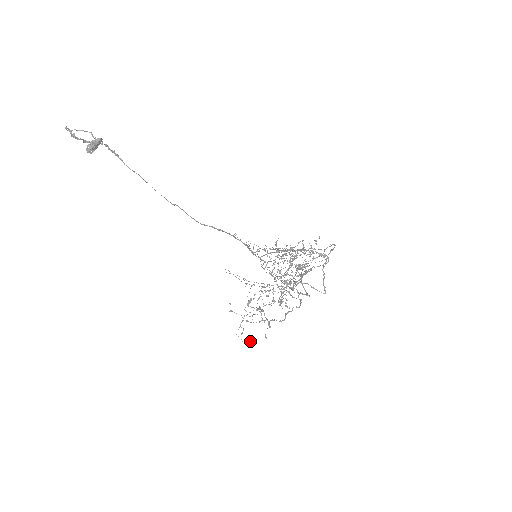
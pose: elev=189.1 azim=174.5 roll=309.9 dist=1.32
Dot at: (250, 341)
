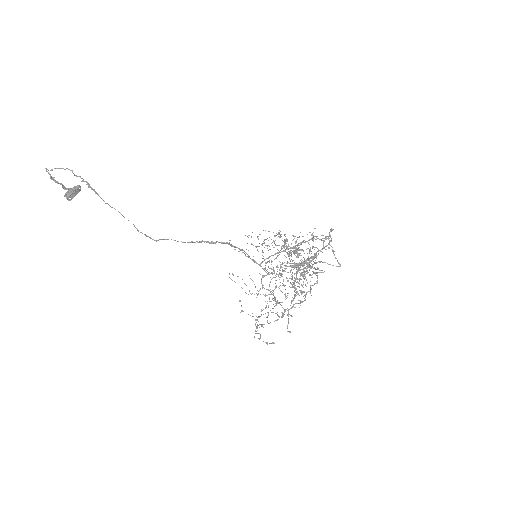
Dot at: (272, 342)
